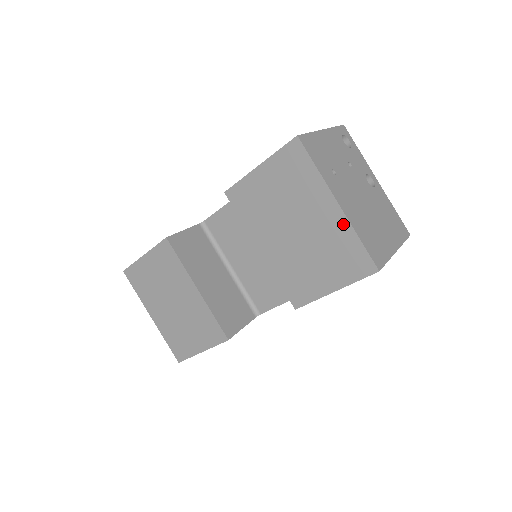
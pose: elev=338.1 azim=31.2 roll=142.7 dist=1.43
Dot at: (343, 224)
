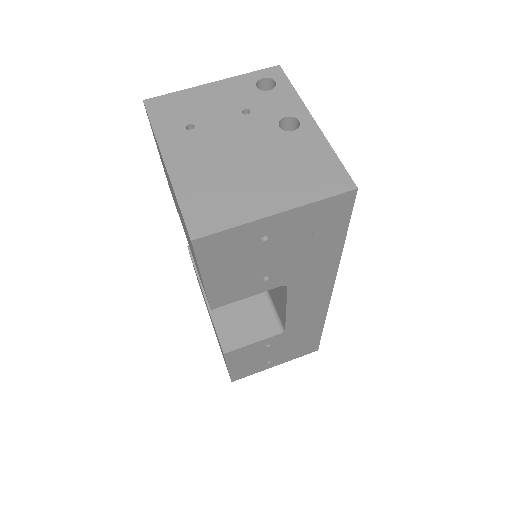
Dot at: (172, 187)
